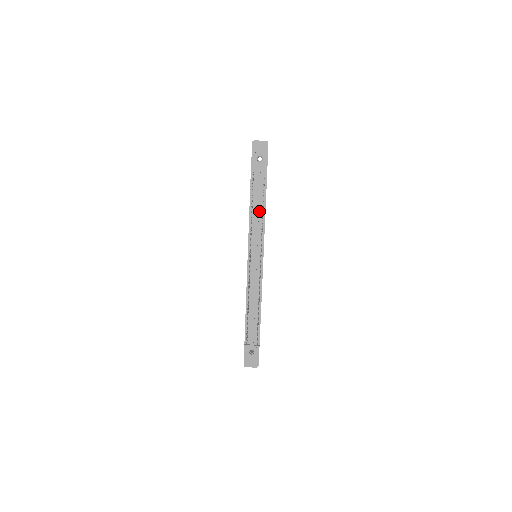
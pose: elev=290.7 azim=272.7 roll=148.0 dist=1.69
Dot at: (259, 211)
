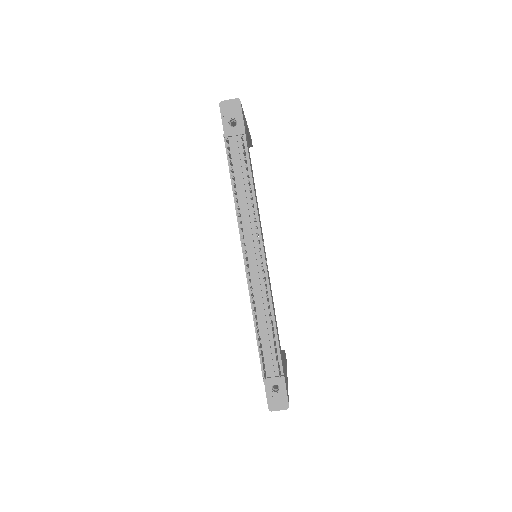
Dot at: (245, 190)
